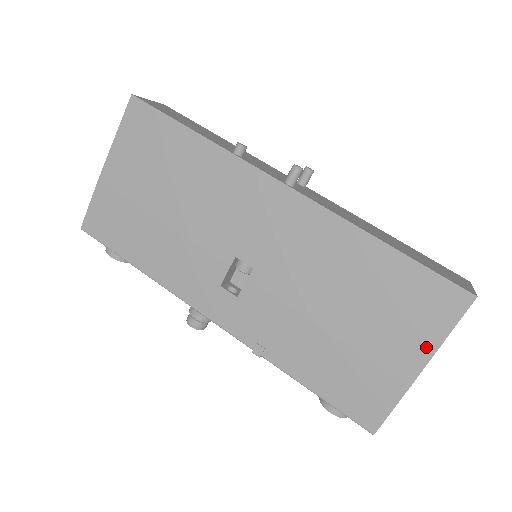
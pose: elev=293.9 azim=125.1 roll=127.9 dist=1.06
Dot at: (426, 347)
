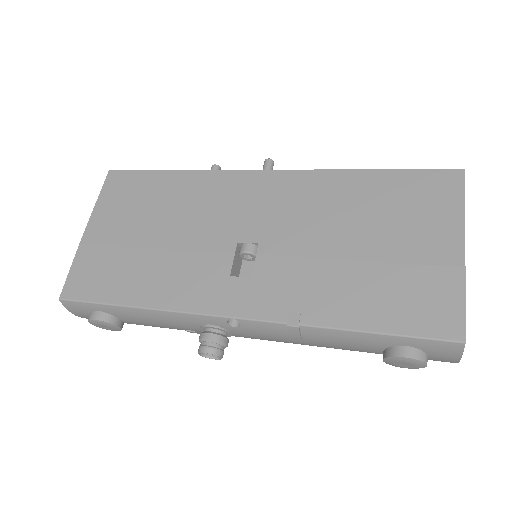
Dot at: (453, 226)
